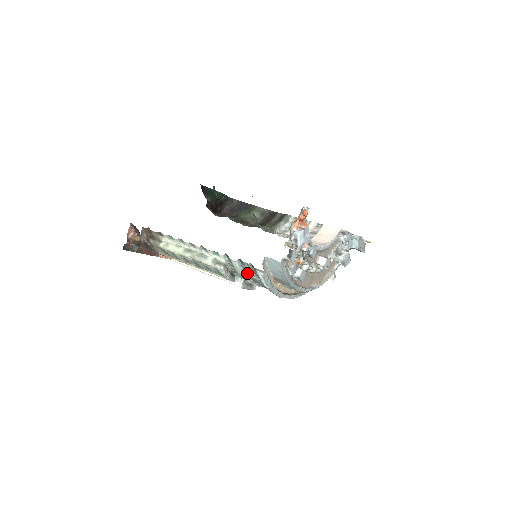
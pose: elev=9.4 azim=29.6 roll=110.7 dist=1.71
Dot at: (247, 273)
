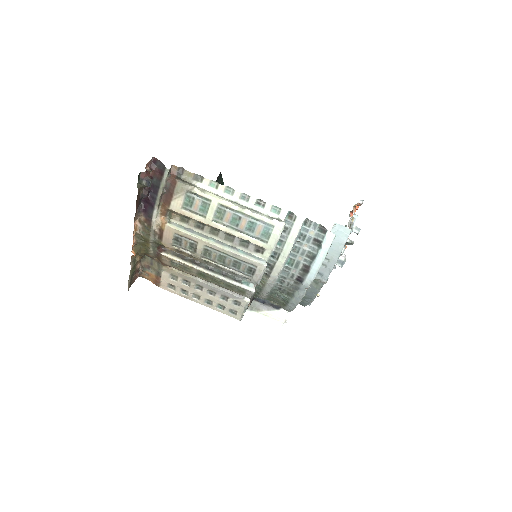
Dot at: (300, 240)
